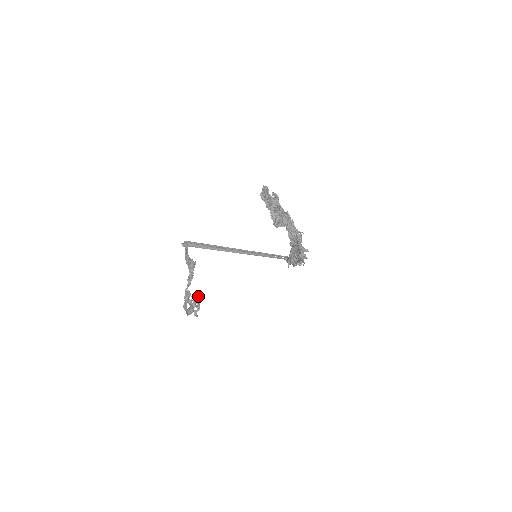
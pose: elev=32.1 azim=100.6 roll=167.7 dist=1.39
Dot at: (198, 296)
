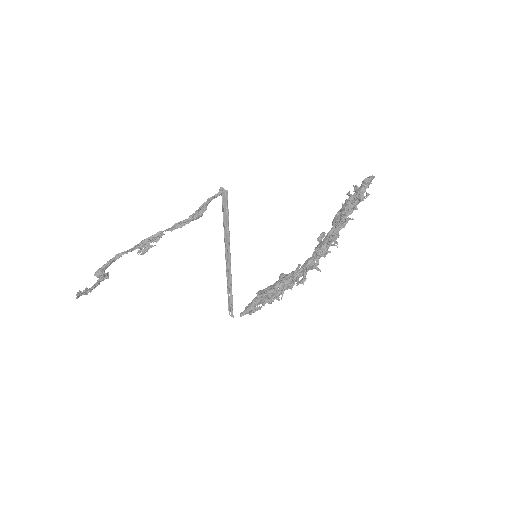
Dot at: occluded
